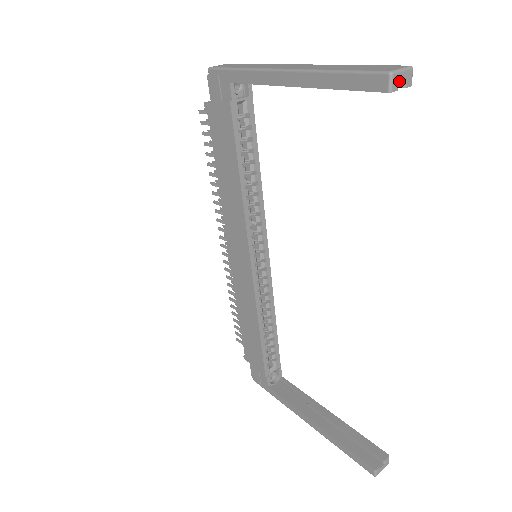
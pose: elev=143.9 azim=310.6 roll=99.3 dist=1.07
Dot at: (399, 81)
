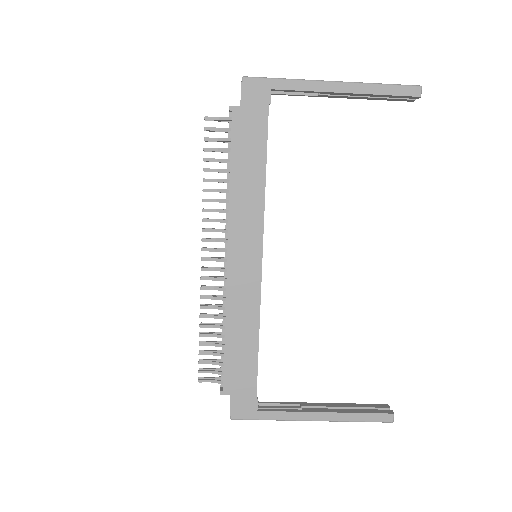
Dot at: (419, 94)
